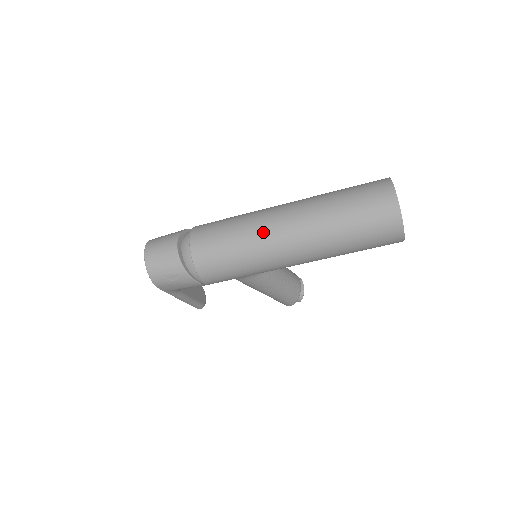
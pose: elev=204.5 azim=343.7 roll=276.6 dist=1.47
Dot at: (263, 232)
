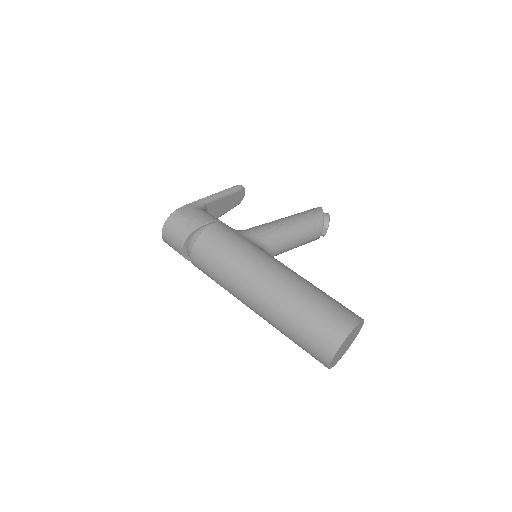
Dot at: (237, 295)
